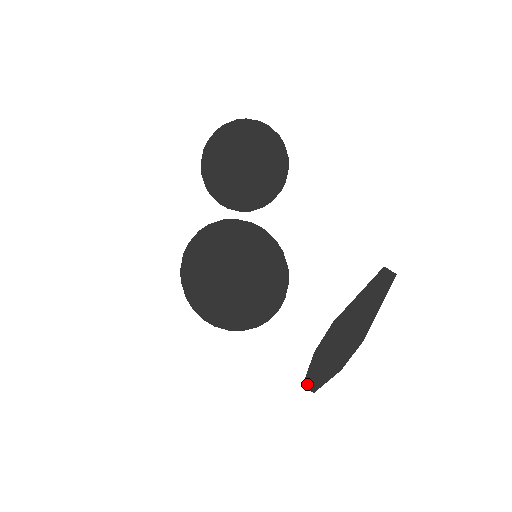
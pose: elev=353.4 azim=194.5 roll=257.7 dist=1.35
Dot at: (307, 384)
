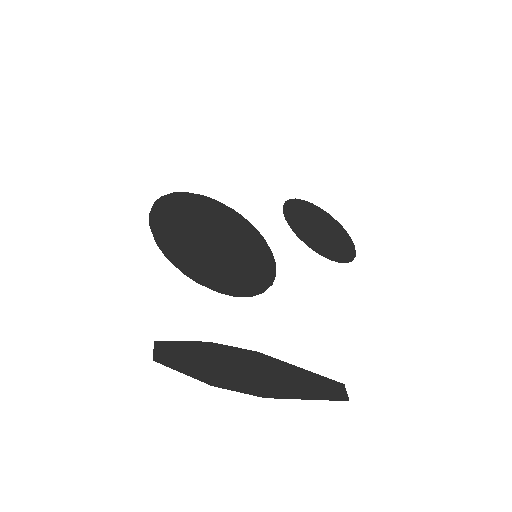
Dot at: (160, 346)
